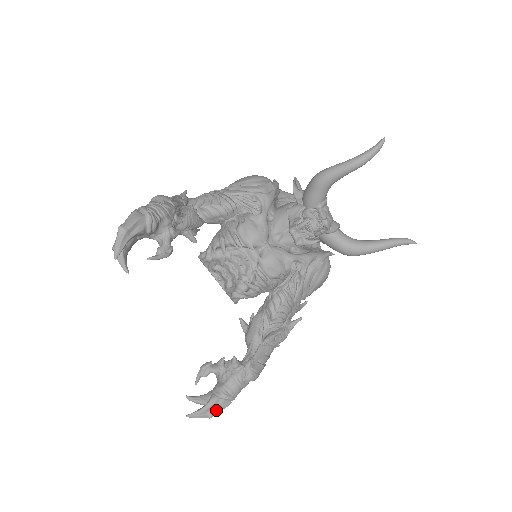
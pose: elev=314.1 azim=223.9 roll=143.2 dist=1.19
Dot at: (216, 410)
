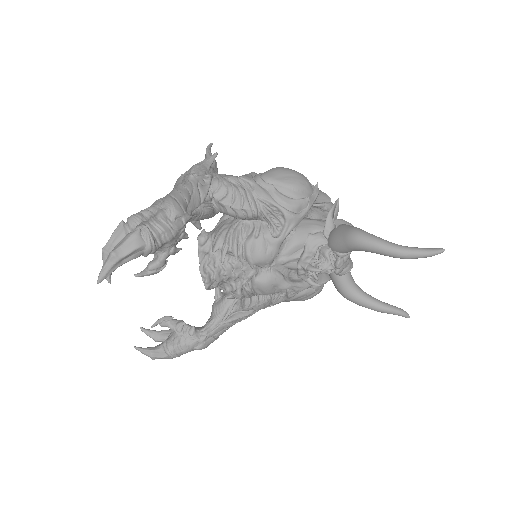
Dot at: (160, 358)
